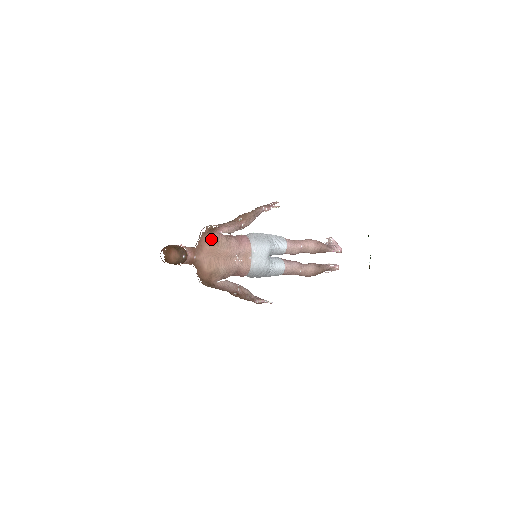
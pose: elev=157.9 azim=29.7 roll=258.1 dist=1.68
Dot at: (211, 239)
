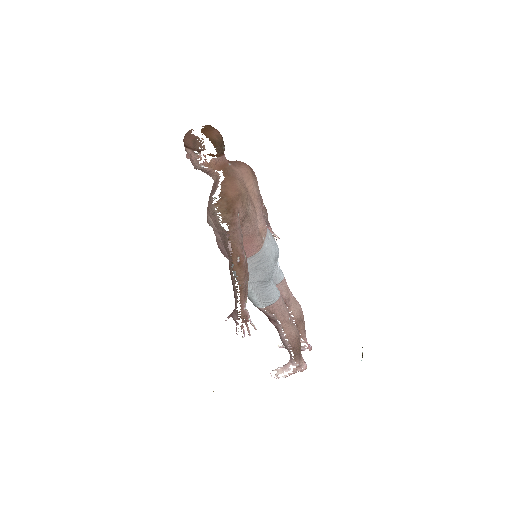
Dot at: (250, 168)
